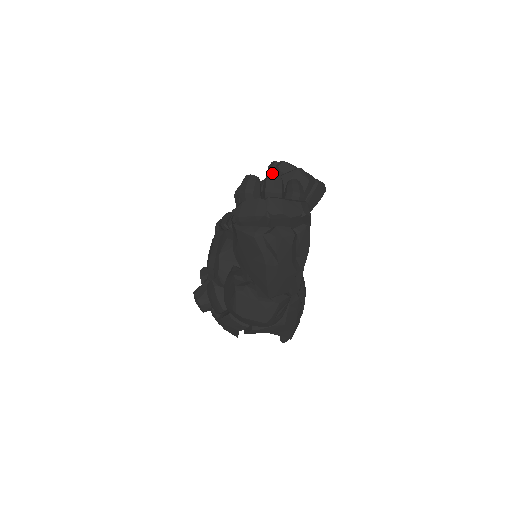
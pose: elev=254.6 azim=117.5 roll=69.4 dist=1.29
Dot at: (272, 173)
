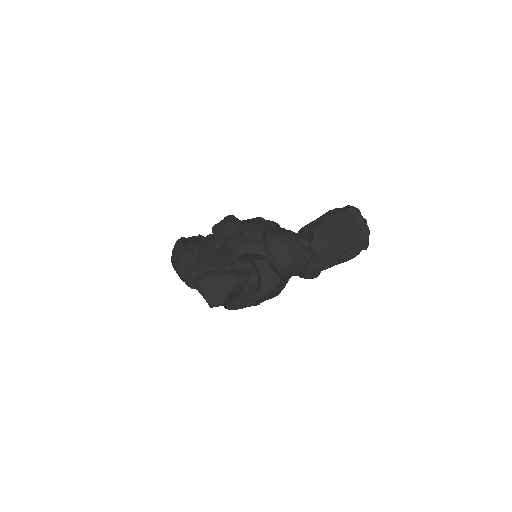
Dot at: (366, 220)
